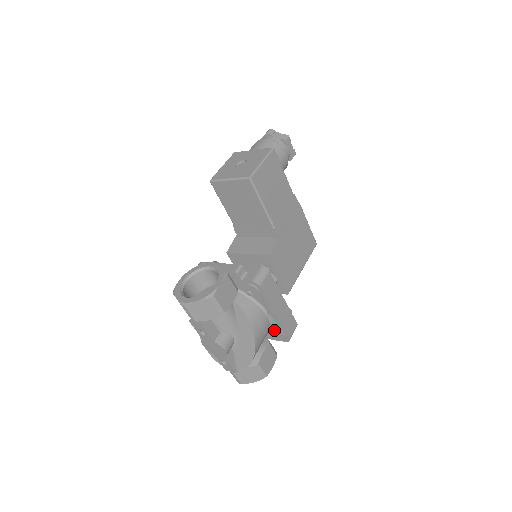
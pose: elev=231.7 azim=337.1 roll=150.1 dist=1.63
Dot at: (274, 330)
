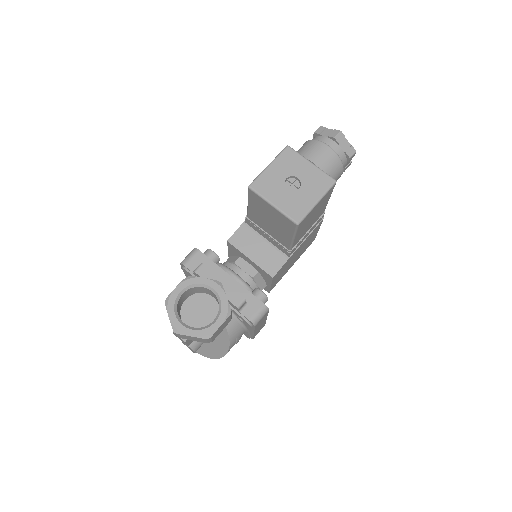
Dot at: occluded
